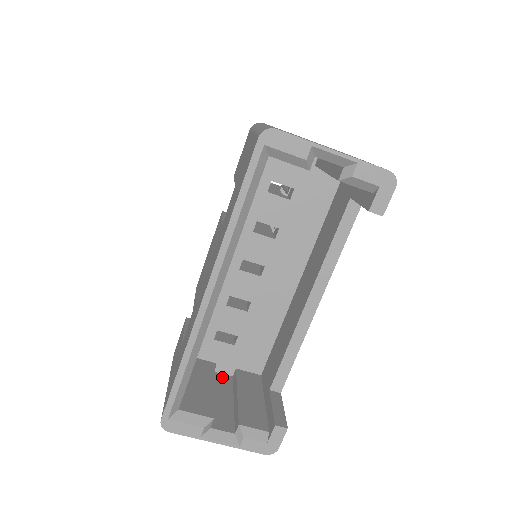
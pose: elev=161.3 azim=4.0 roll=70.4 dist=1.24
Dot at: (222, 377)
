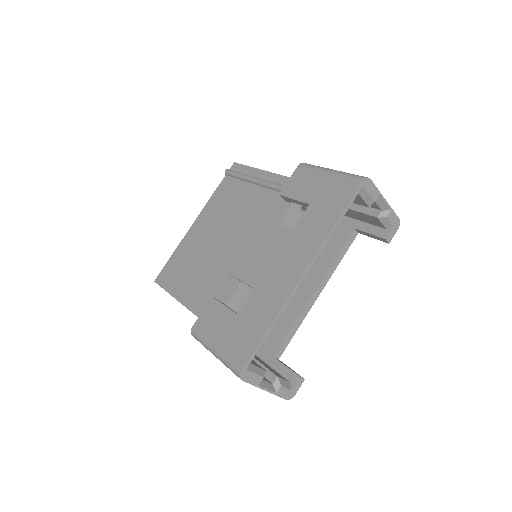
Dot at: occluded
